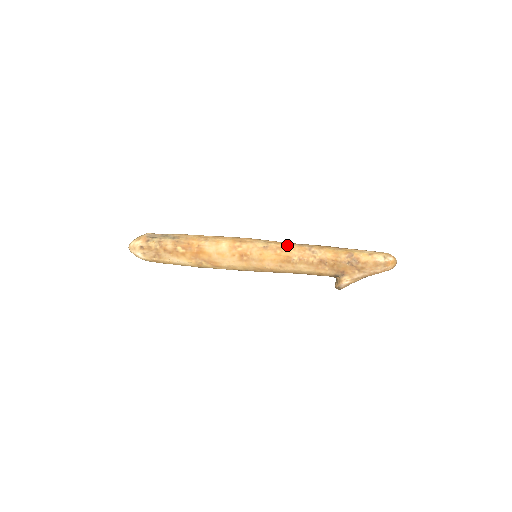
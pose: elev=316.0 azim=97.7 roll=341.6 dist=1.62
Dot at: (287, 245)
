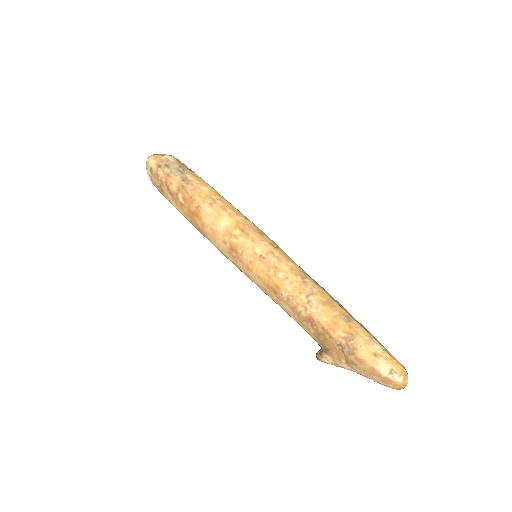
Dot at: (288, 271)
